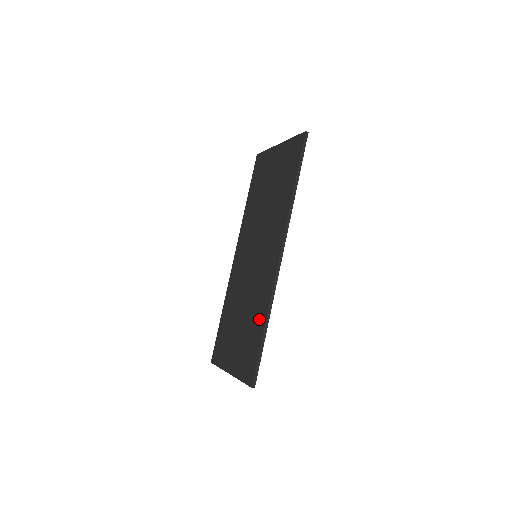
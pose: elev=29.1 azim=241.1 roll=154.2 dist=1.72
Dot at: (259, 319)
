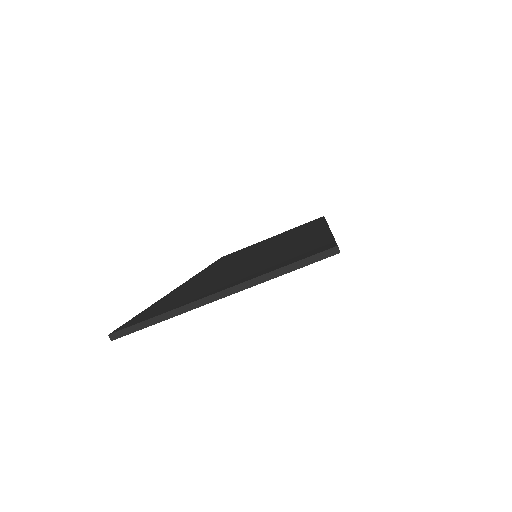
Dot at: (308, 241)
